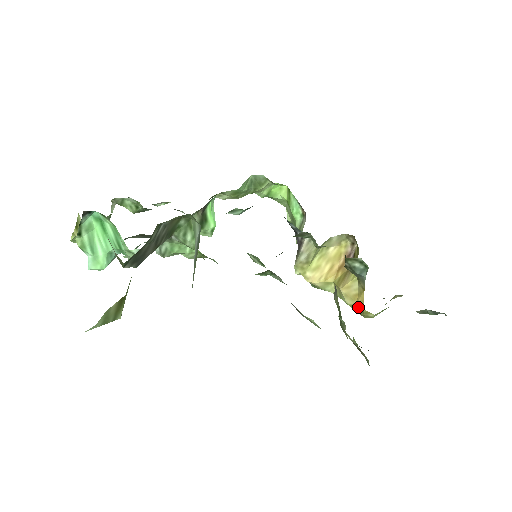
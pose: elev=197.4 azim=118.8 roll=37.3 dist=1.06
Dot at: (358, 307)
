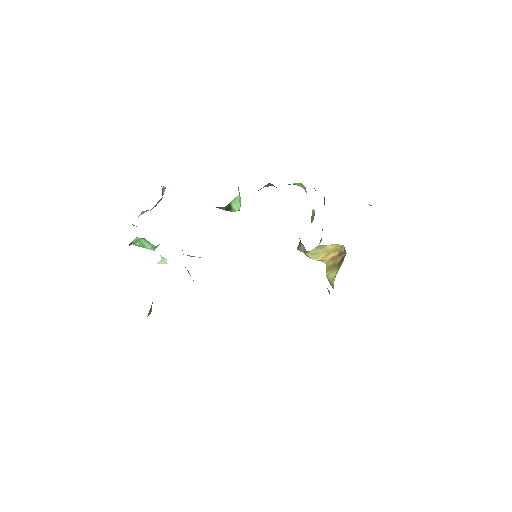
Dot at: occluded
